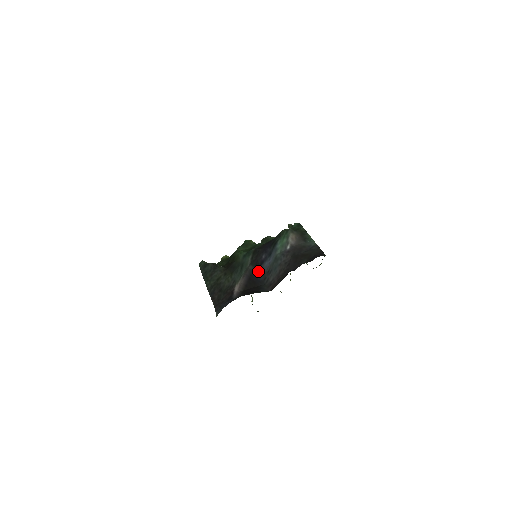
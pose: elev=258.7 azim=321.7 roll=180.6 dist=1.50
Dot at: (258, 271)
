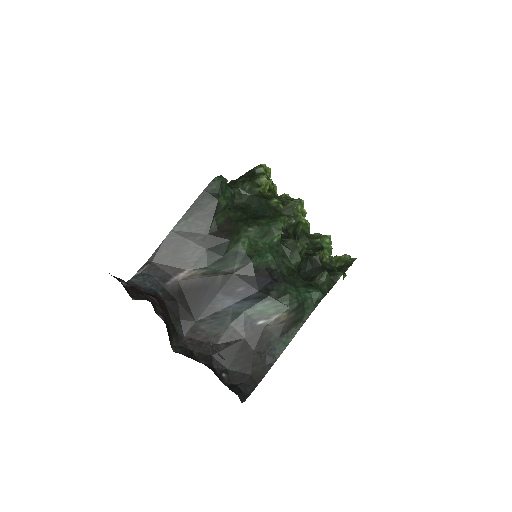
Dot at: (214, 296)
